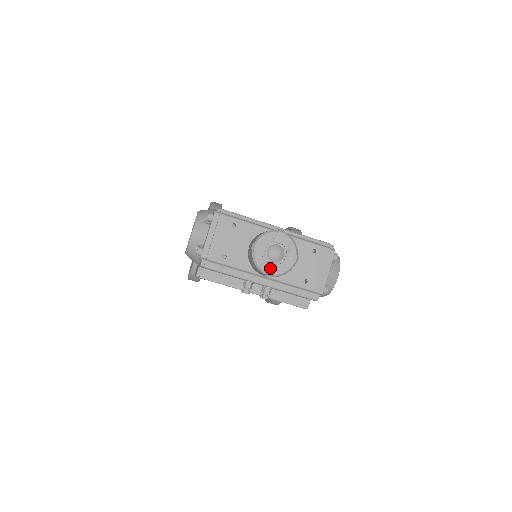
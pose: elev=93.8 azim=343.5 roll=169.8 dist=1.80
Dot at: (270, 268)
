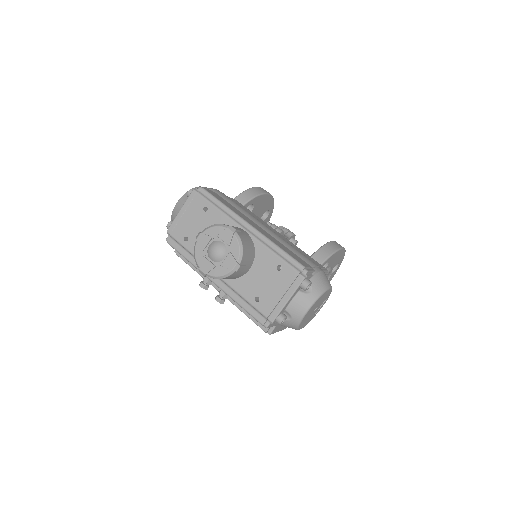
Dot at: (205, 265)
